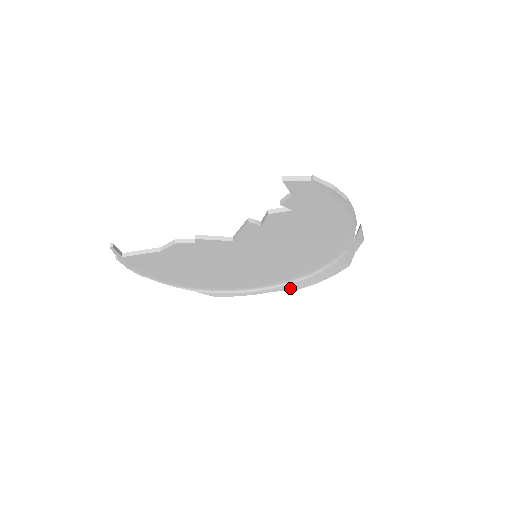
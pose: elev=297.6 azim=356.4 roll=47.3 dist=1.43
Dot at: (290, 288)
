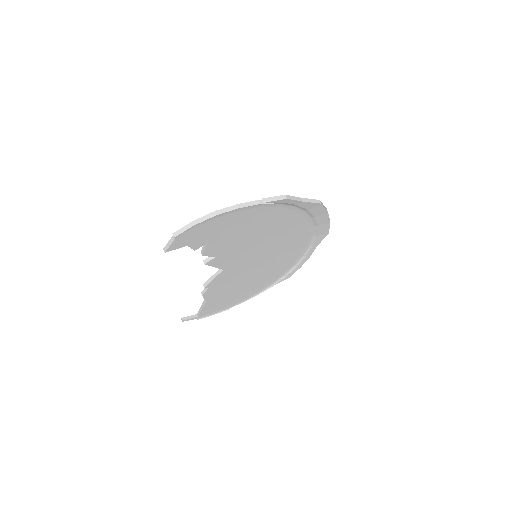
Dot at: (322, 237)
